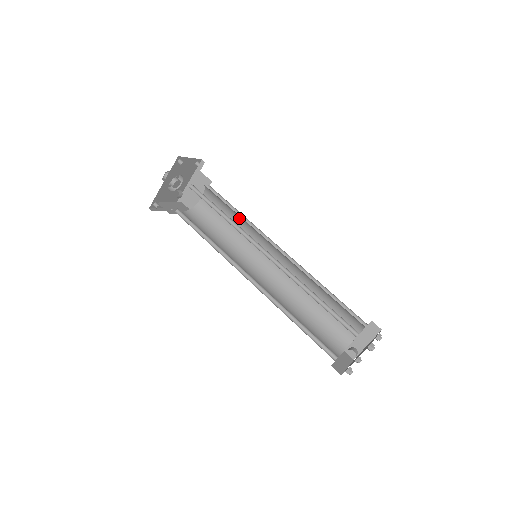
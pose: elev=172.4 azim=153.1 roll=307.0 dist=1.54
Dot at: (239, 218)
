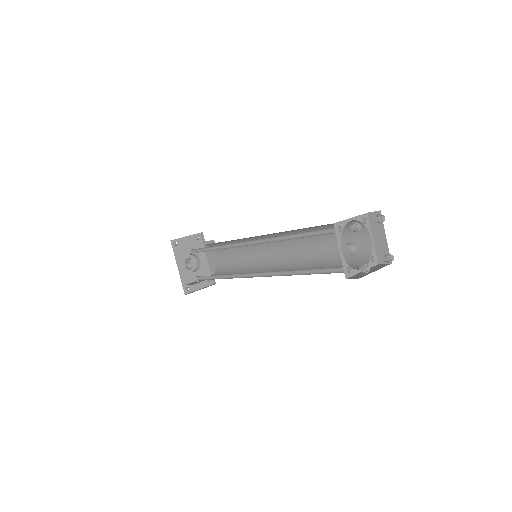
Dot at: occluded
